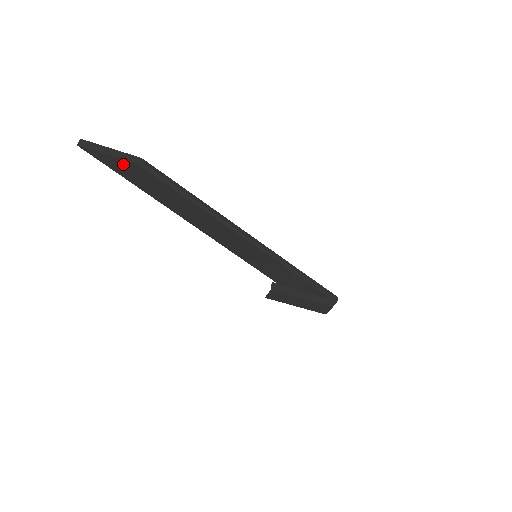
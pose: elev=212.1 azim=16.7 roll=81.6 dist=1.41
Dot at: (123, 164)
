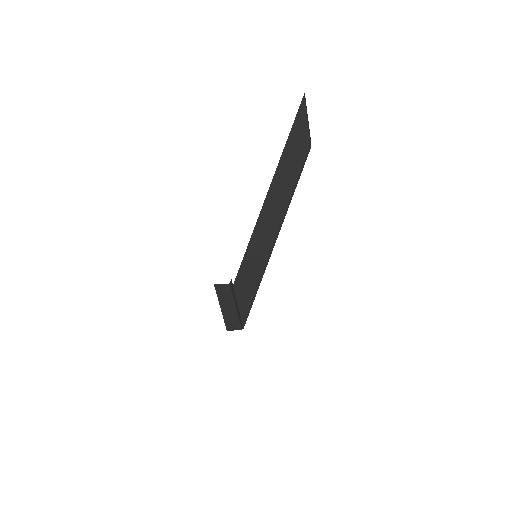
Dot at: (304, 133)
